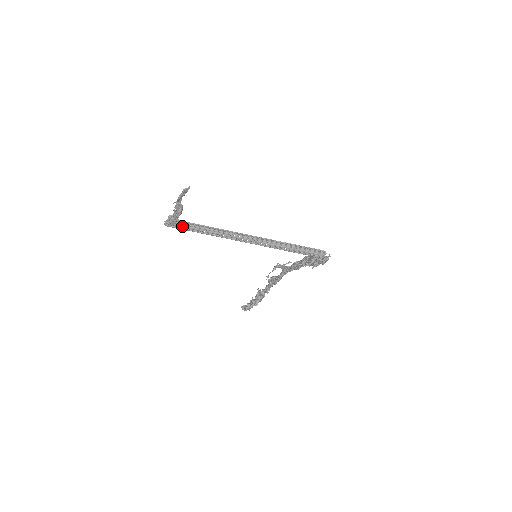
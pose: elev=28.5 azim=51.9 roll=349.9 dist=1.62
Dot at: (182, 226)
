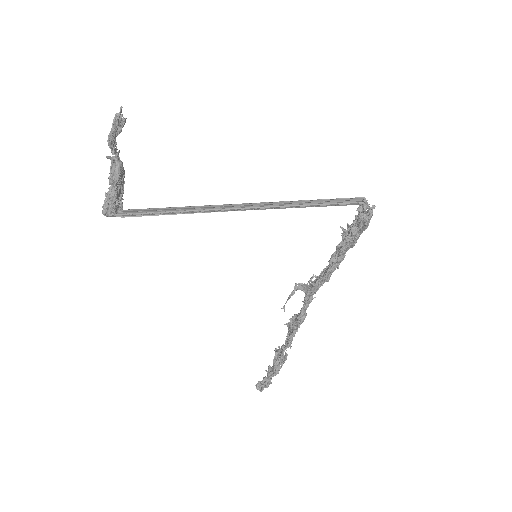
Dot at: (130, 212)
